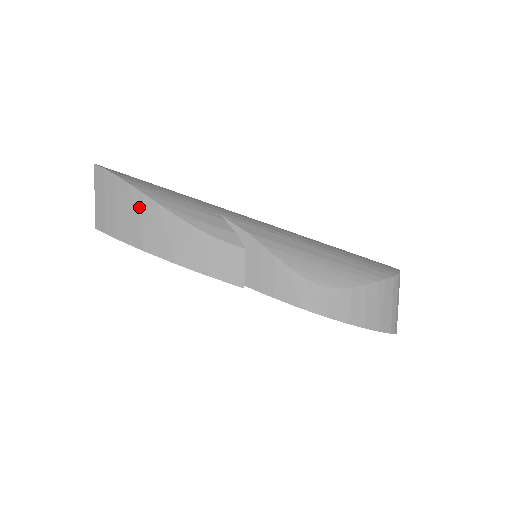
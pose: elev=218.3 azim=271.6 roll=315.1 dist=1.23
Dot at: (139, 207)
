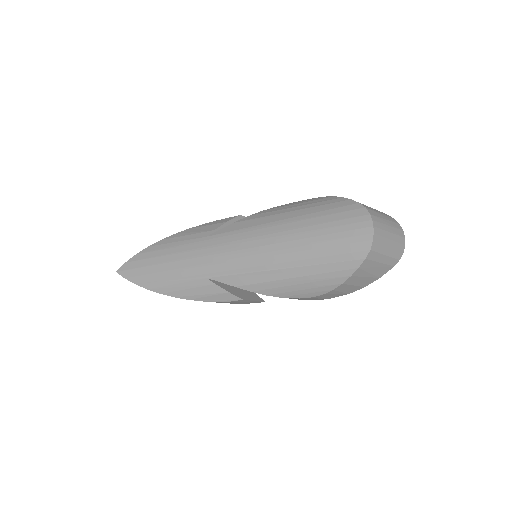
Dot at: occluded
